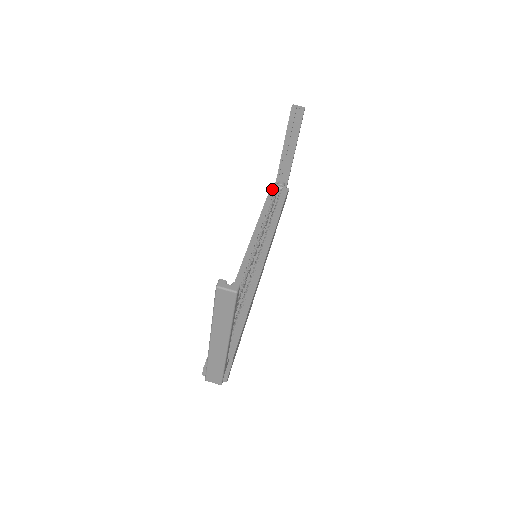
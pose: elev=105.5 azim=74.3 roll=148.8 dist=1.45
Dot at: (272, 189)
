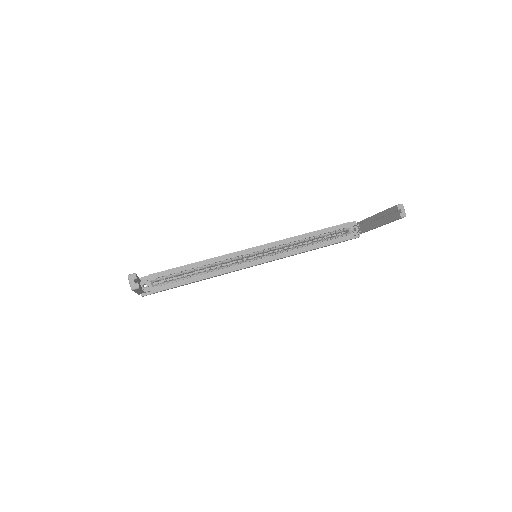
Dot at: (342, 226)
